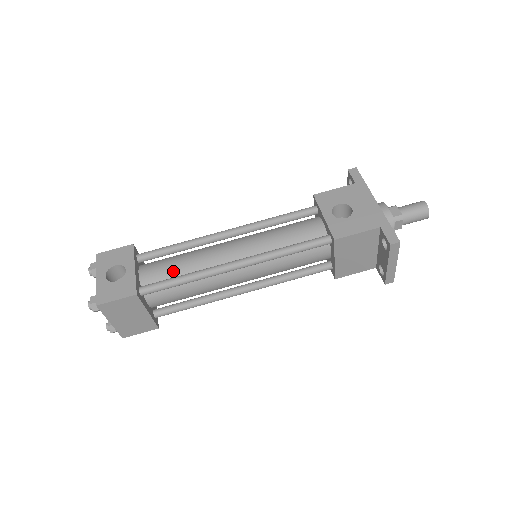
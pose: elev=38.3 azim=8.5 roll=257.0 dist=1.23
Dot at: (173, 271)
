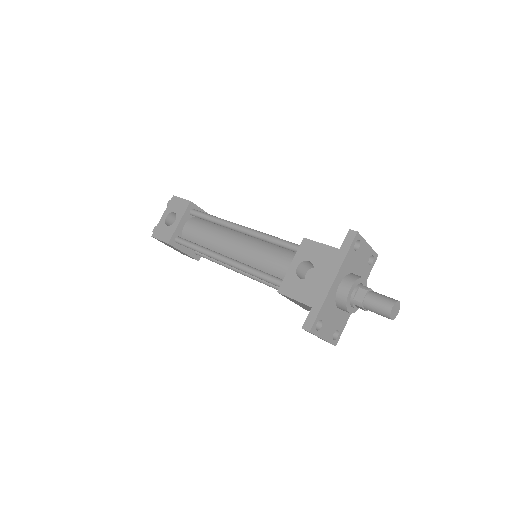
Dot at: (198, 237)
